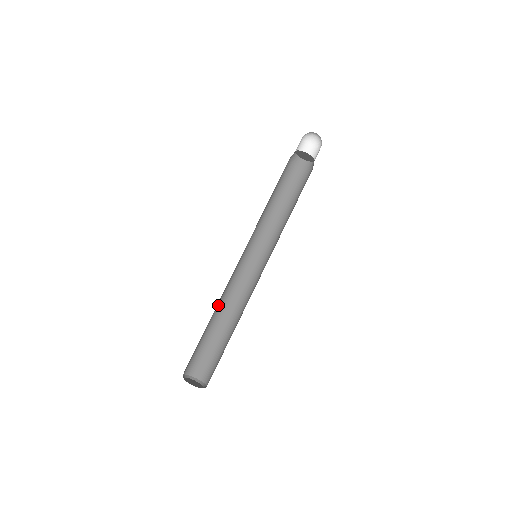
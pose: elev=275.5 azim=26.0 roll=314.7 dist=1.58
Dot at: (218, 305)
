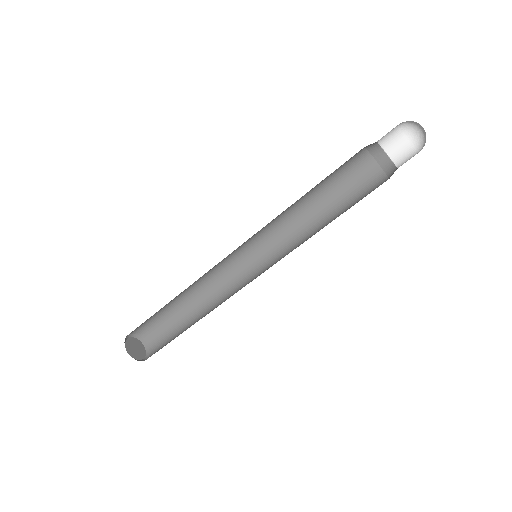
Dot at: (195, 286)
